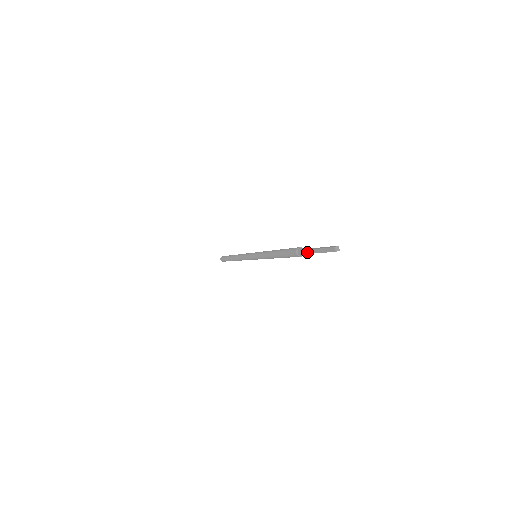
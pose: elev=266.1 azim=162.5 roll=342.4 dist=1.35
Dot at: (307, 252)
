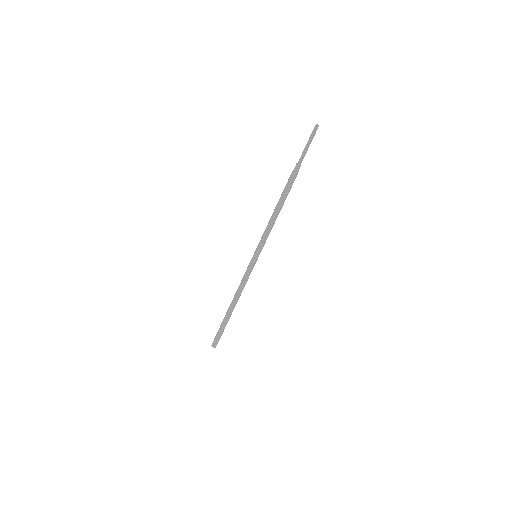
Dot at: (300, 161)
